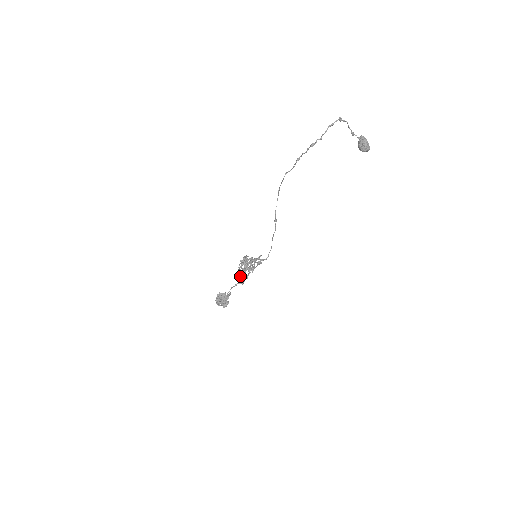
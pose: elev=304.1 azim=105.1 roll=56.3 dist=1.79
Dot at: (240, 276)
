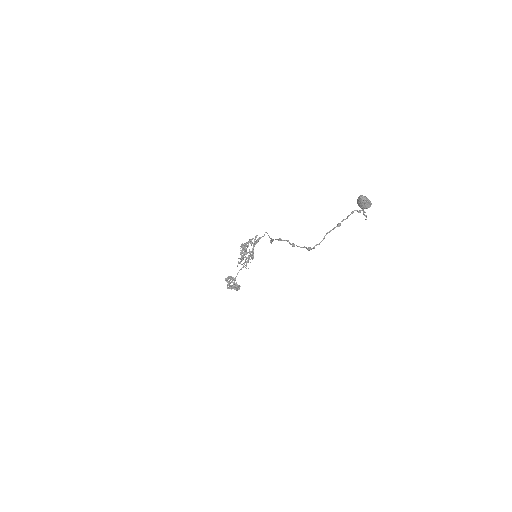
Dot at: (243, 266)
